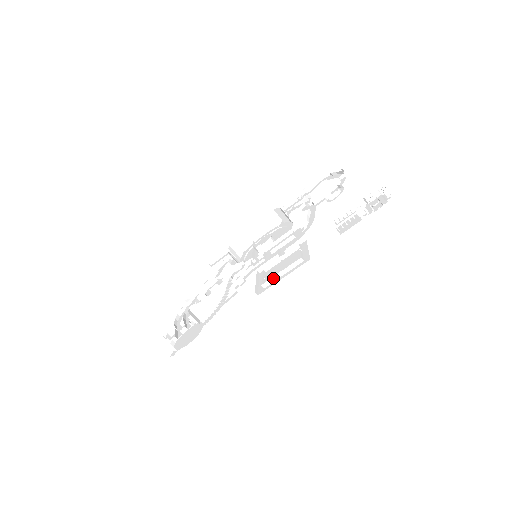
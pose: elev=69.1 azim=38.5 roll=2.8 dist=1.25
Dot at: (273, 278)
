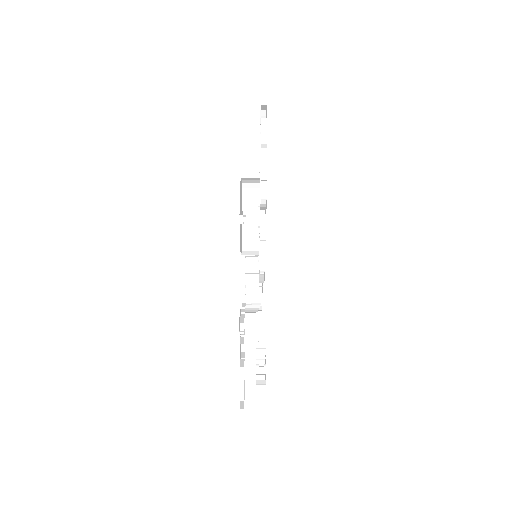
Dot at: occluded
